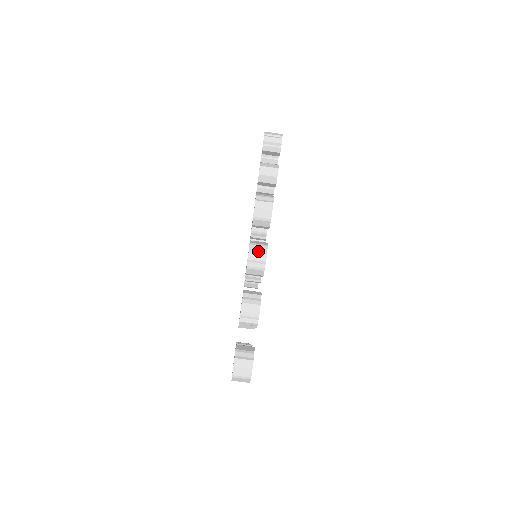
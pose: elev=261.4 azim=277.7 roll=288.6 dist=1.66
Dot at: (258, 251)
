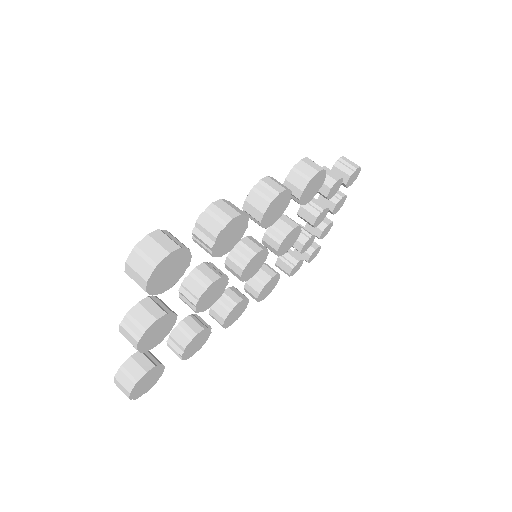
Dot at: (278, 182)
